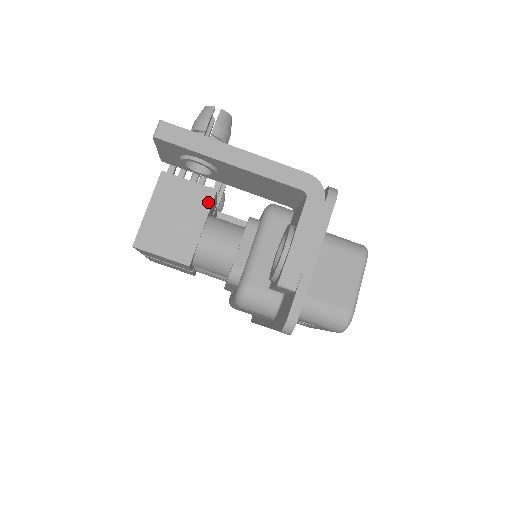
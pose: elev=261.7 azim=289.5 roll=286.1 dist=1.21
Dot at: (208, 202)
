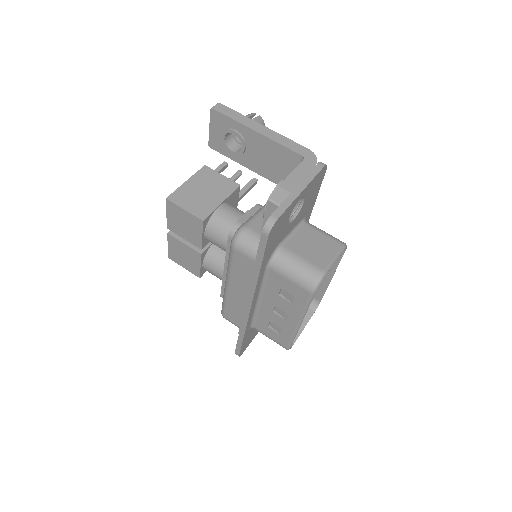
Dot at: (231, 189)
